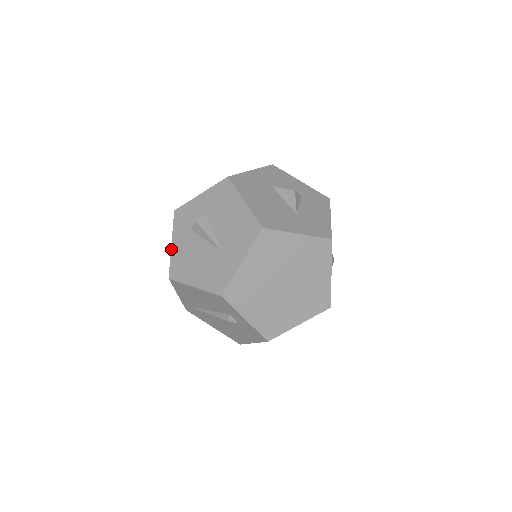
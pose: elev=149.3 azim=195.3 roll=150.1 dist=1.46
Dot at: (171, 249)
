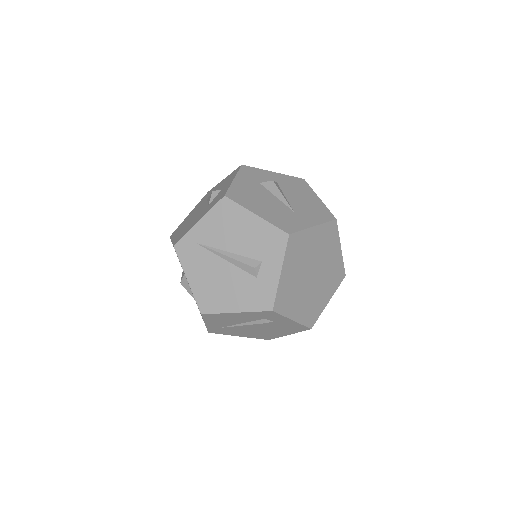
Dot at: (233, 181)
